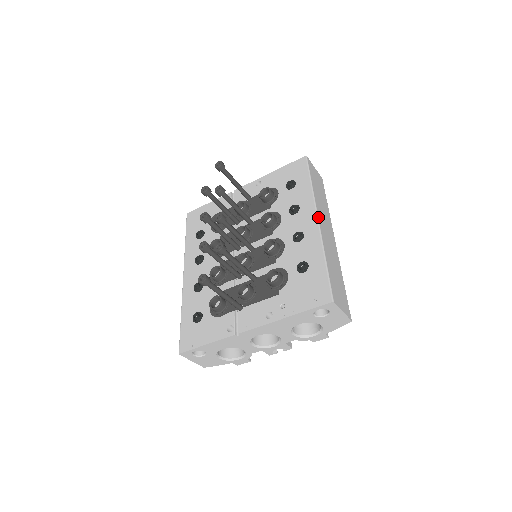
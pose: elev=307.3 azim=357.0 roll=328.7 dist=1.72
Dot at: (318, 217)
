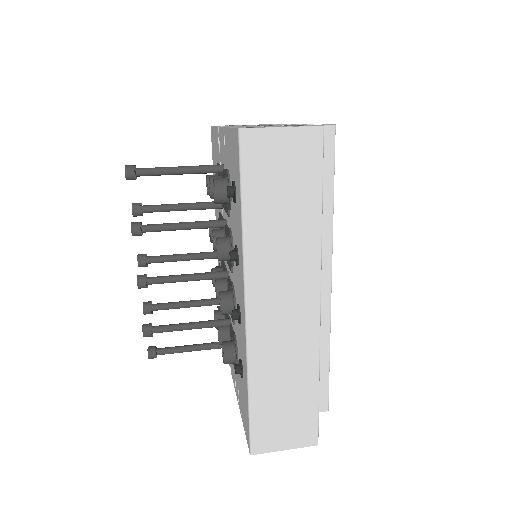
Dot at: (246, 305)
